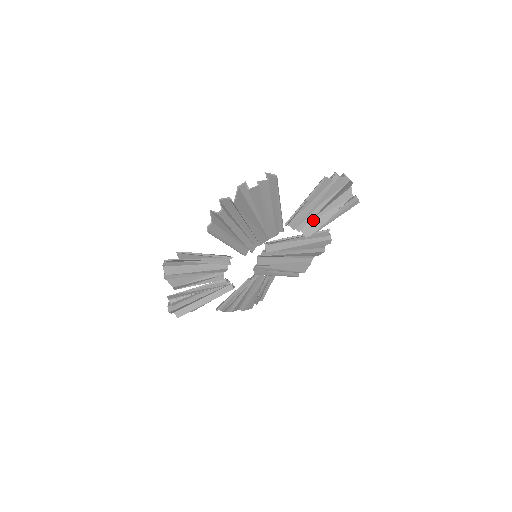
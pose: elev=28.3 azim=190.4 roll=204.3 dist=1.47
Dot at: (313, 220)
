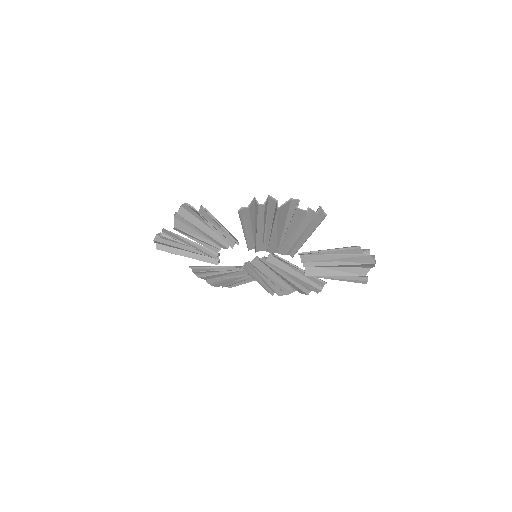
Dot at: (321, 267)
